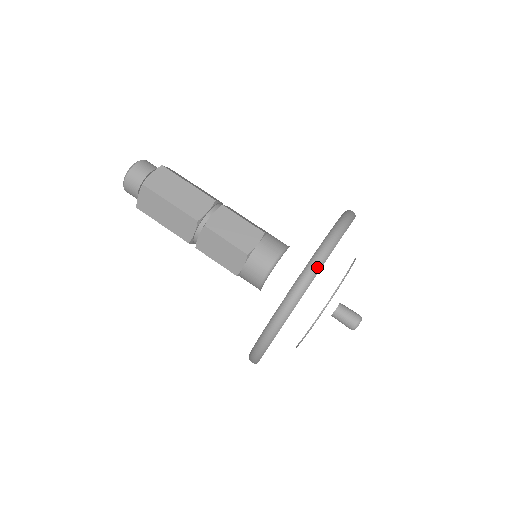
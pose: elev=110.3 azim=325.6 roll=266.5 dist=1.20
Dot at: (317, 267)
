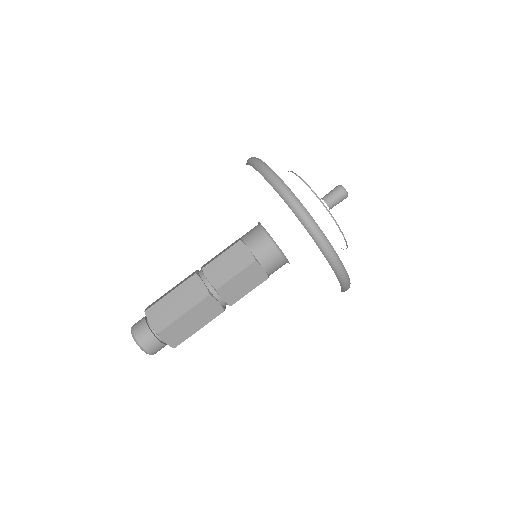
Dot at: (252, 158)
